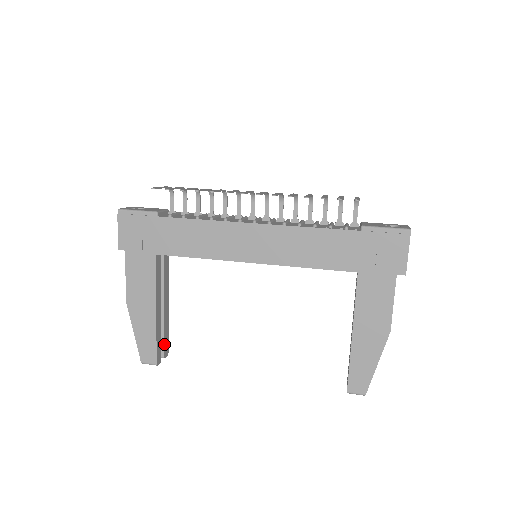
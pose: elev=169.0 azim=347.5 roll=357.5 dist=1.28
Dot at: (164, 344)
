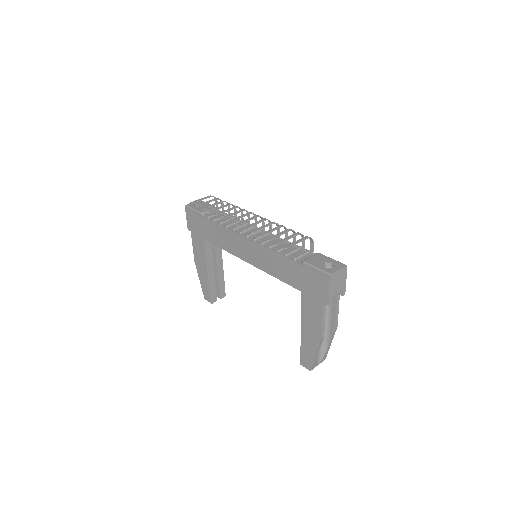
Dot at: (220, 290)
